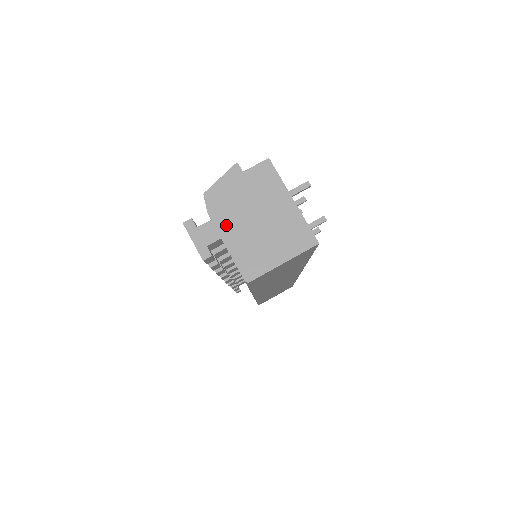
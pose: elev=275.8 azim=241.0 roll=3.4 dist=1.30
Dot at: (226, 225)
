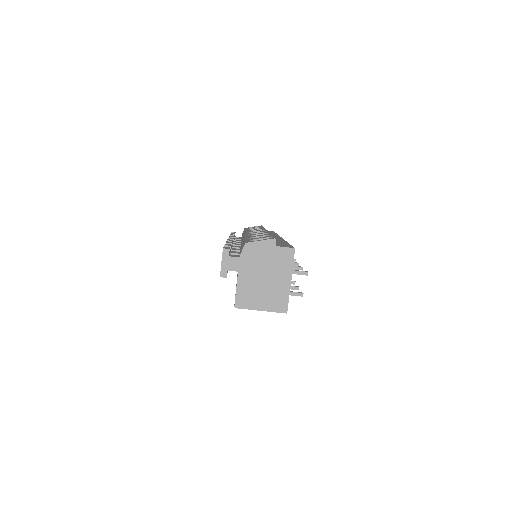
Dot at: (245, 269)
